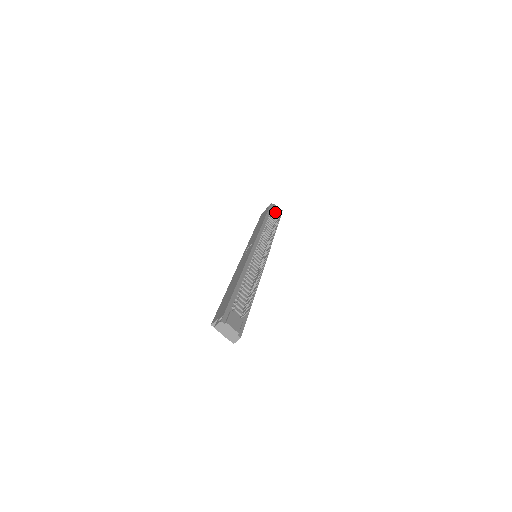
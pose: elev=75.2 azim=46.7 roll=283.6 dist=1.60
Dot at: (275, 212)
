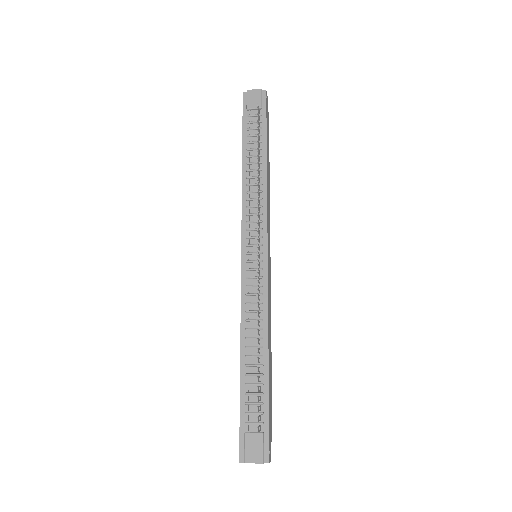
Dot at: (254, 110)
